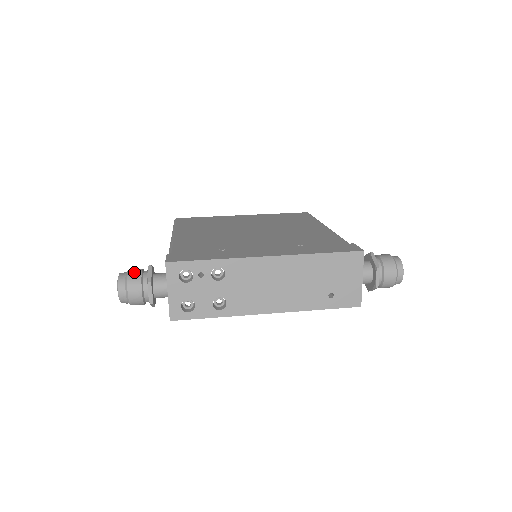
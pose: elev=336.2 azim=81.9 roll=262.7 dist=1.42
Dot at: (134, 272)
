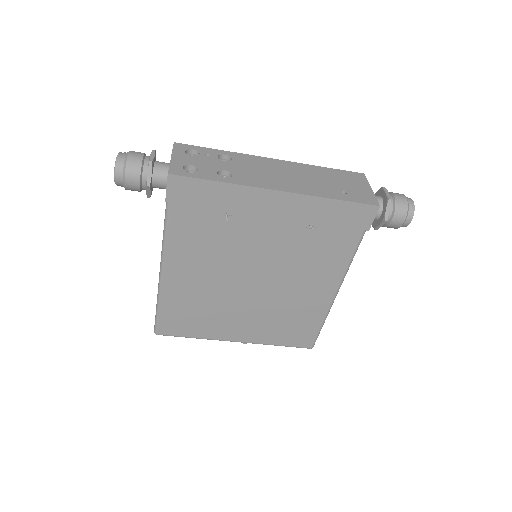
Dot at: occluded
